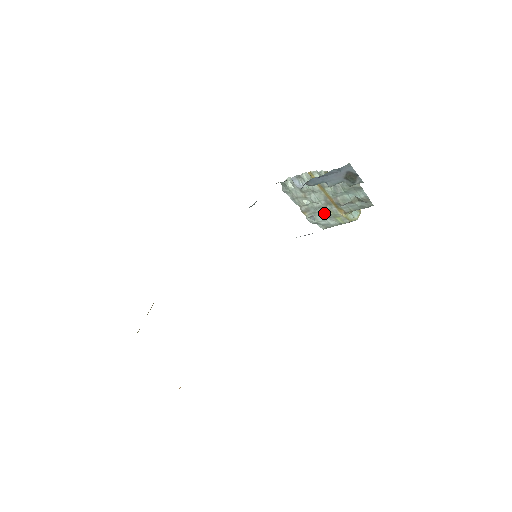
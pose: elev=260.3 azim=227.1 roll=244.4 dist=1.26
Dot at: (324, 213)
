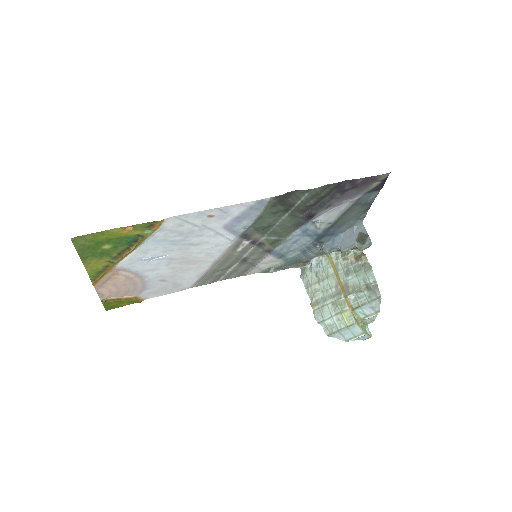
Dot at: (332, 307)
